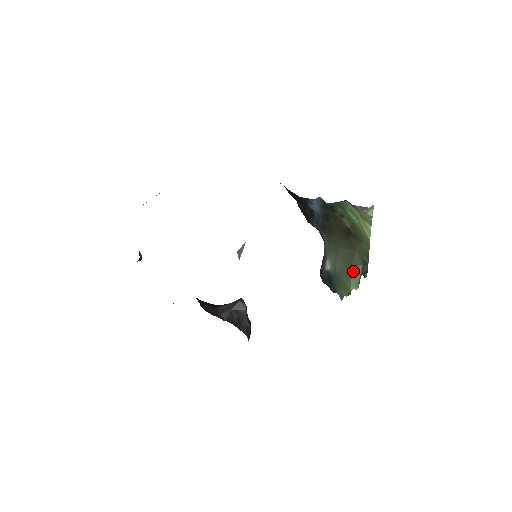
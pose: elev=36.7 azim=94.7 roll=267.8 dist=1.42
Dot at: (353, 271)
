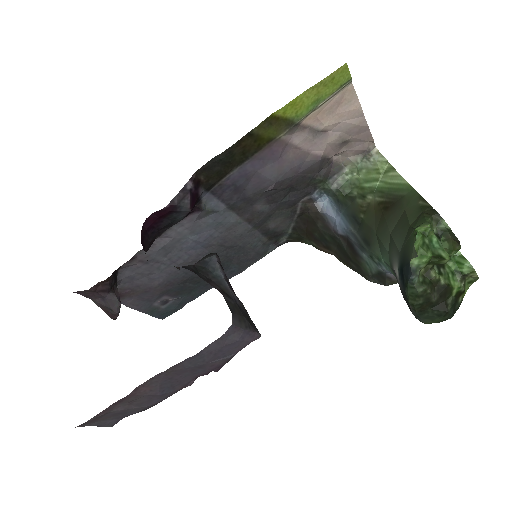
Dot at: (414, 224)
